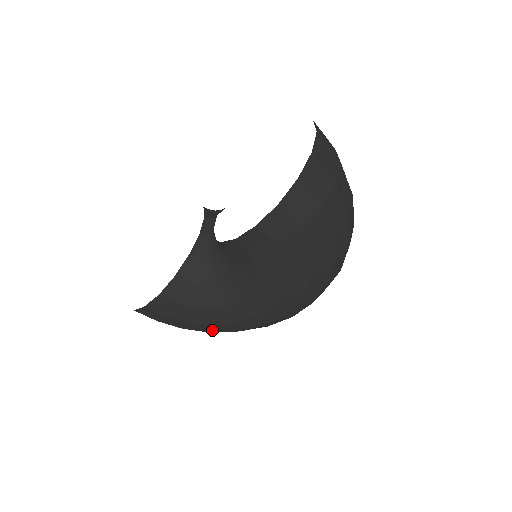
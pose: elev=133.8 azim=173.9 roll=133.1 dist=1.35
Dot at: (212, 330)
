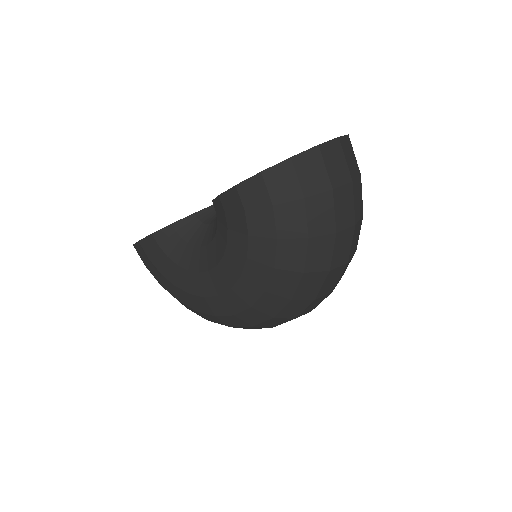
Dot at: (181, 298)
